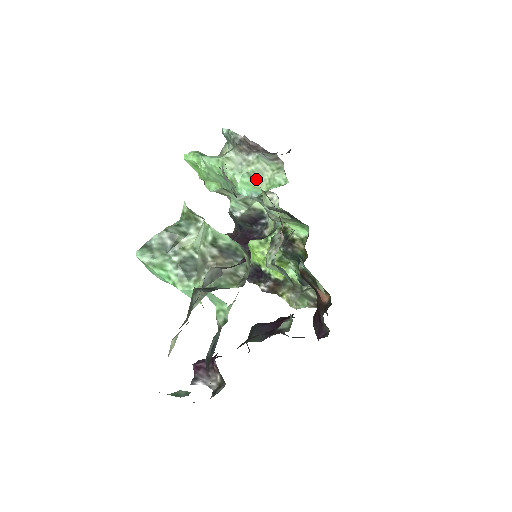
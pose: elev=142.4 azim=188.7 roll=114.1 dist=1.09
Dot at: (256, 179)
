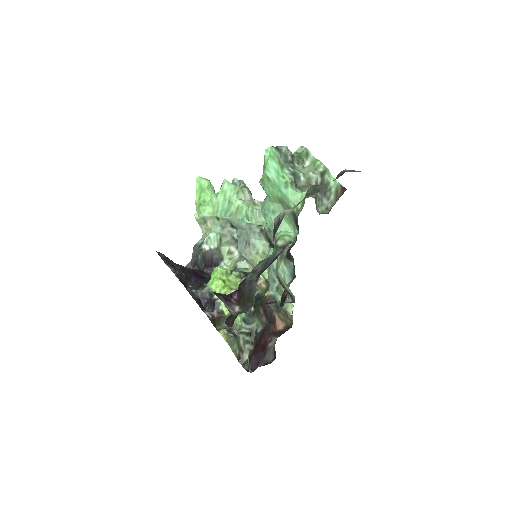
Dot at: (254, 217)
